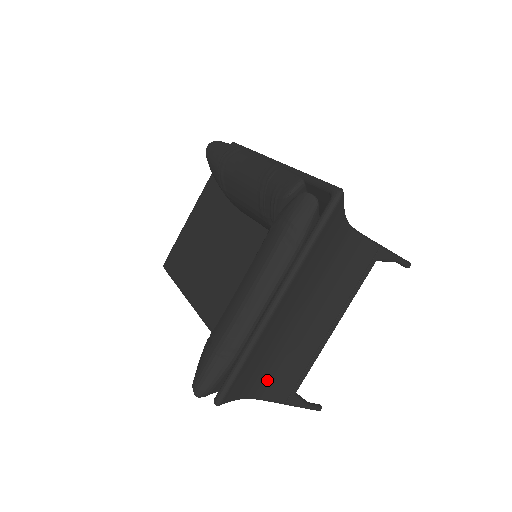
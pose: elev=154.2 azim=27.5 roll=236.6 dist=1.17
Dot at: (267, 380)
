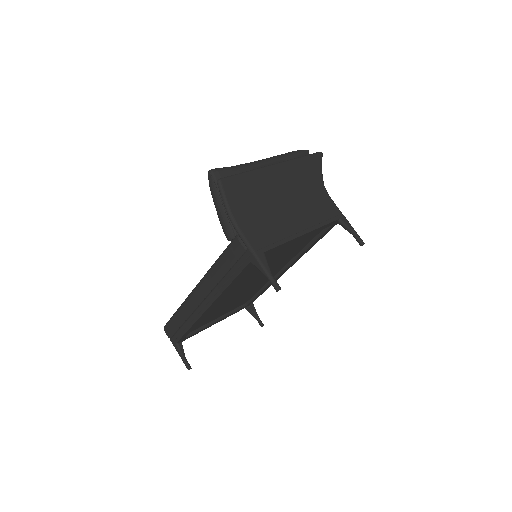
Dot at: (250, 221)
